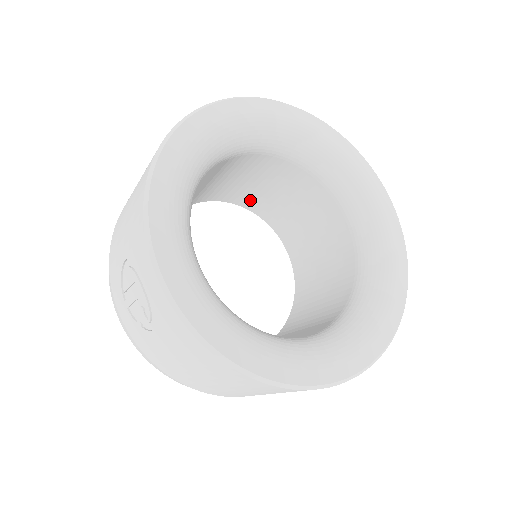
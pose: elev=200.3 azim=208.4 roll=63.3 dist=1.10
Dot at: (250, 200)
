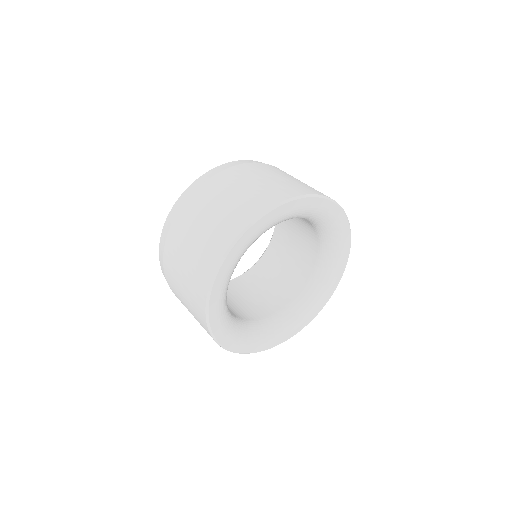
Dot at: occluded
